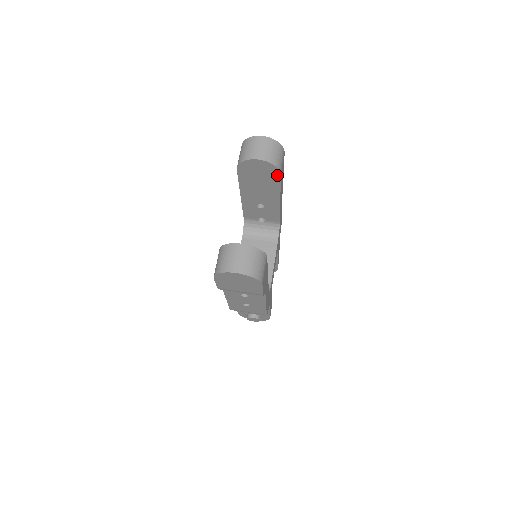
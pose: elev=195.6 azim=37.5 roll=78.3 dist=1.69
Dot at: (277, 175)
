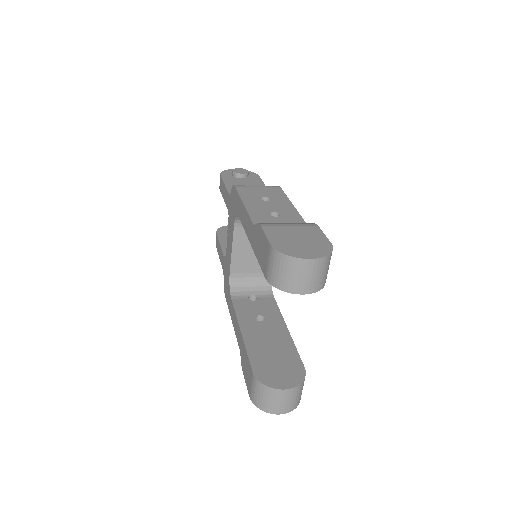
Dot at: occluded
